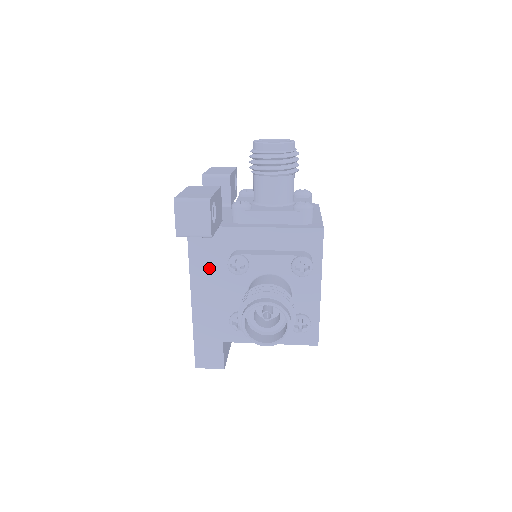
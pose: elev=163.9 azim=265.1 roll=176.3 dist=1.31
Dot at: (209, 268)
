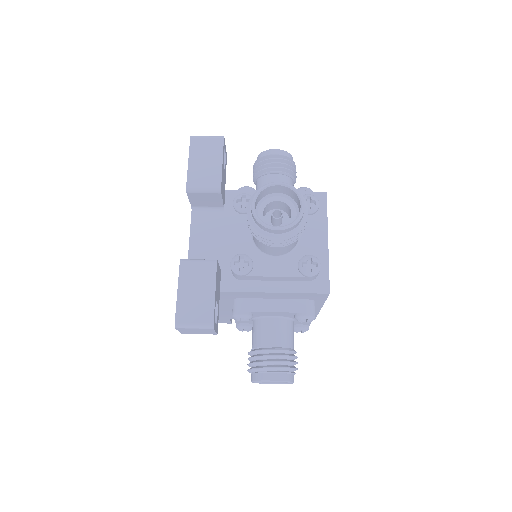
Dot at: occluded
